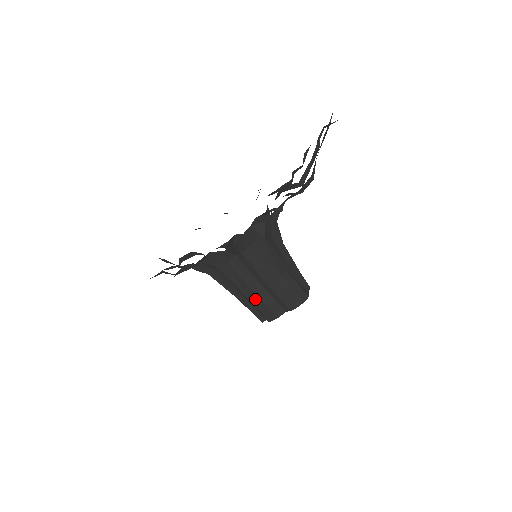
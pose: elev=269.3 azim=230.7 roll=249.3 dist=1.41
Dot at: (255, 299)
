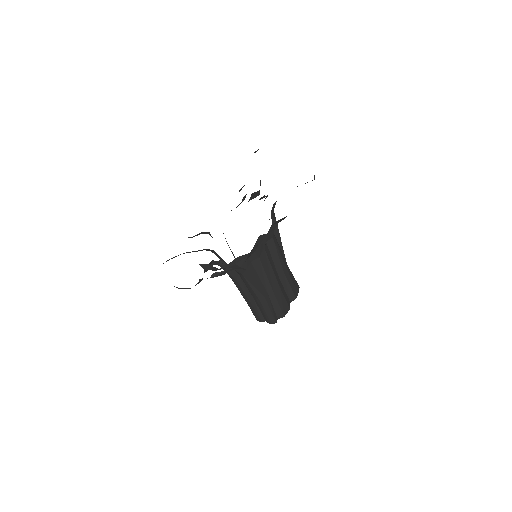
Dot at: (277, 291)
